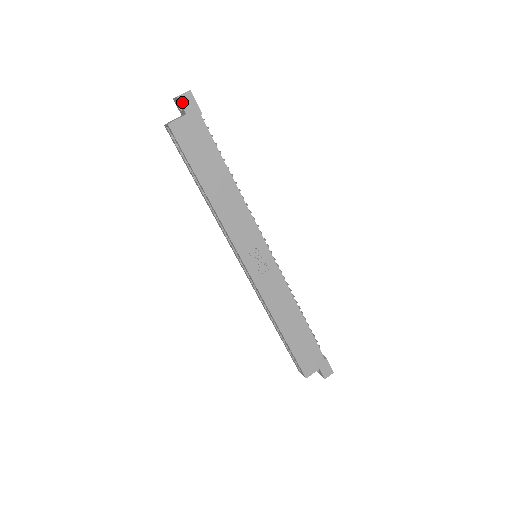
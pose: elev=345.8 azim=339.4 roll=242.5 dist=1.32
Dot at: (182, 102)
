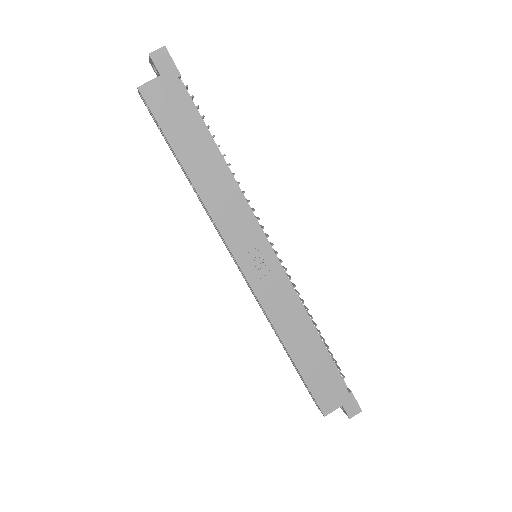
Dot at: (155, 61)
